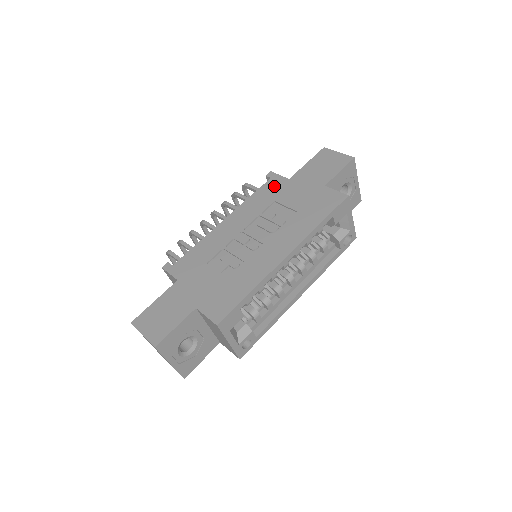
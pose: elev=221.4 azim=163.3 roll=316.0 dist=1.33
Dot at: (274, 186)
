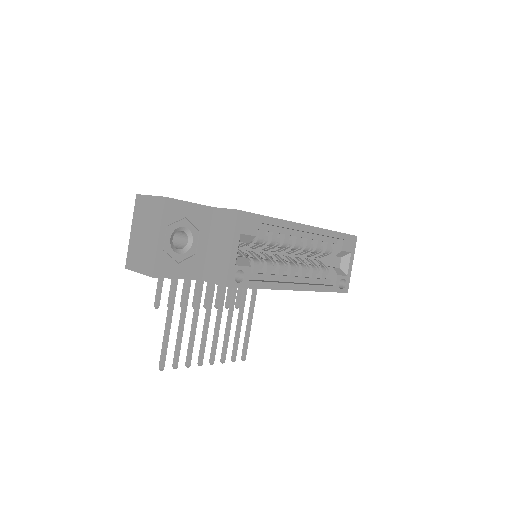
Dot at: occluded
